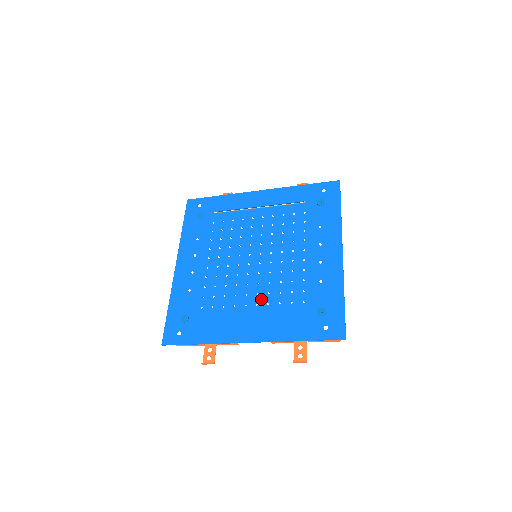
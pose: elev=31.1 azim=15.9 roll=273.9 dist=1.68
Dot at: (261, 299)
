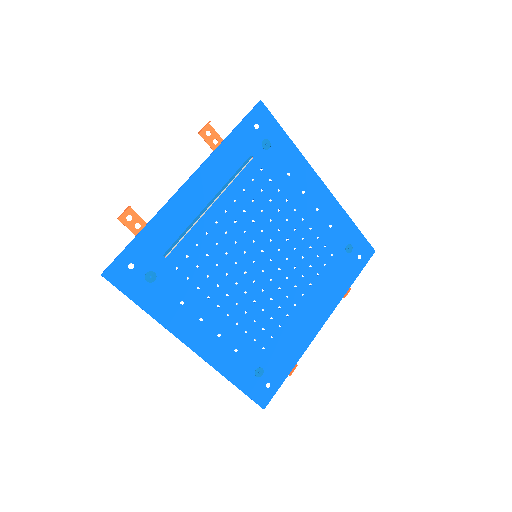
Dot at: (302, 287)
